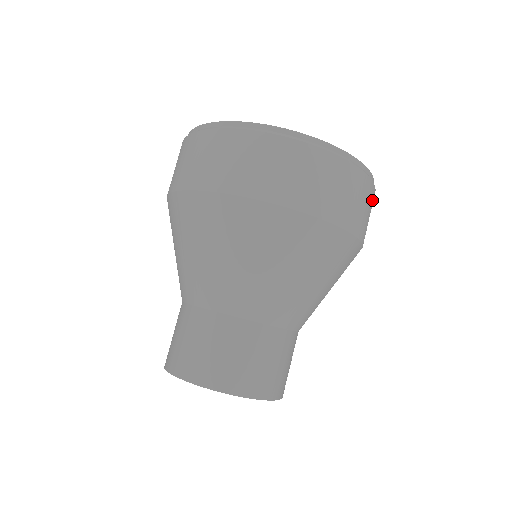
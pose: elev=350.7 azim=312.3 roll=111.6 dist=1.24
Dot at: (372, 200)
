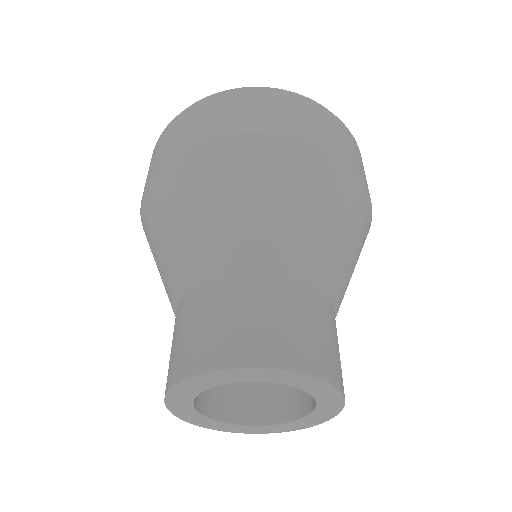
Dot at: occluded
